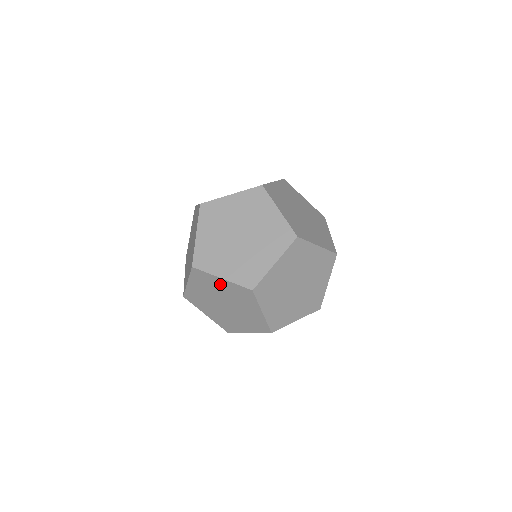
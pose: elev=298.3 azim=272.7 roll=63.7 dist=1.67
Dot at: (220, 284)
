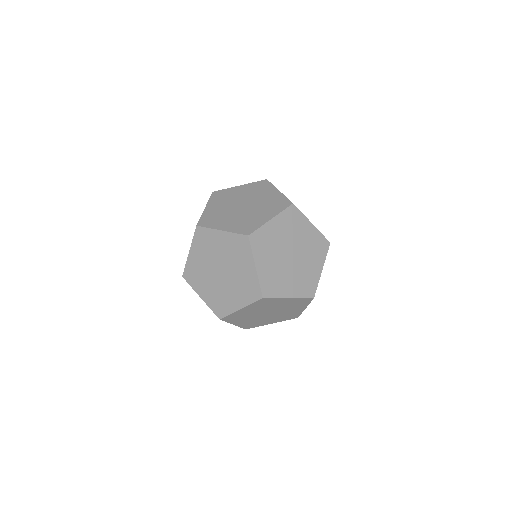
Dot at: occluded
